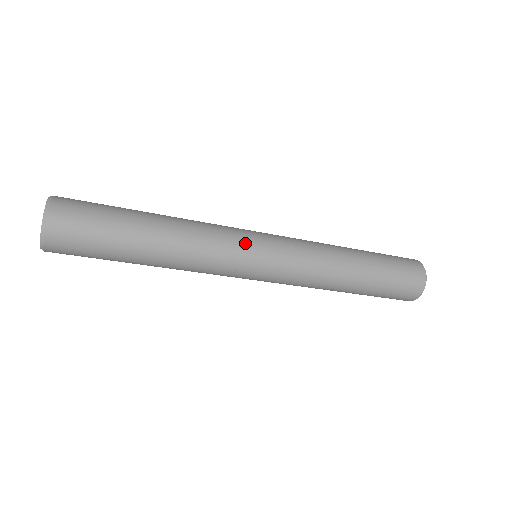
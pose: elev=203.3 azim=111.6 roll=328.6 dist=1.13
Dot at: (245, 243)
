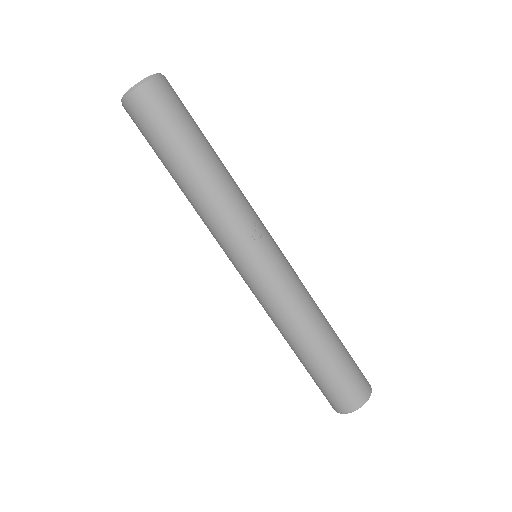
Dot at: occluded
